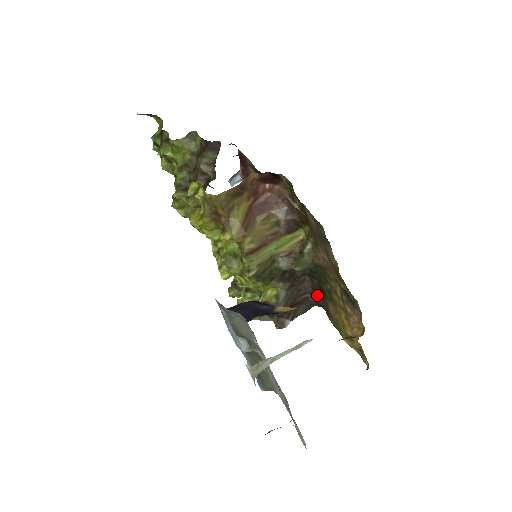
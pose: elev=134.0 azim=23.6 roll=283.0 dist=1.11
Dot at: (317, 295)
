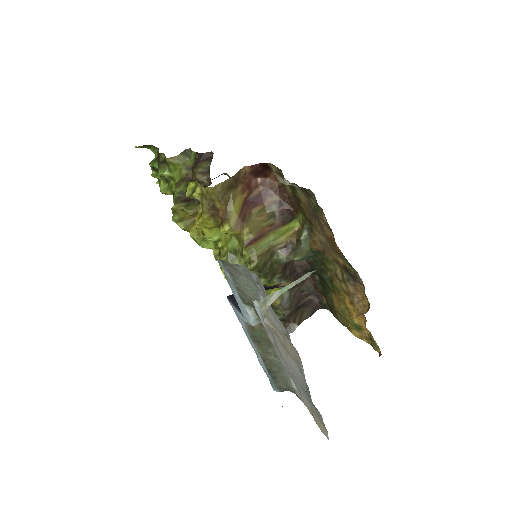
Dot at: (320, 295)
